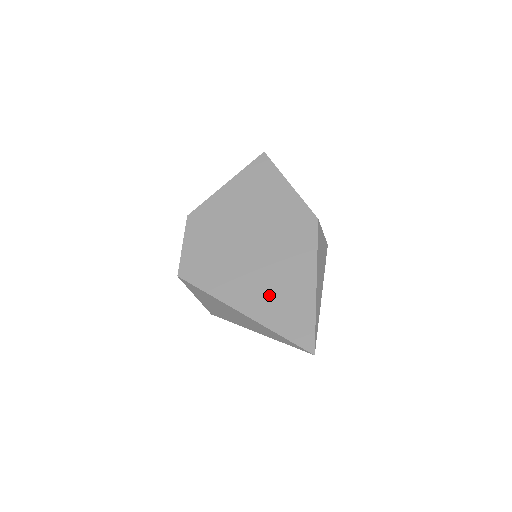
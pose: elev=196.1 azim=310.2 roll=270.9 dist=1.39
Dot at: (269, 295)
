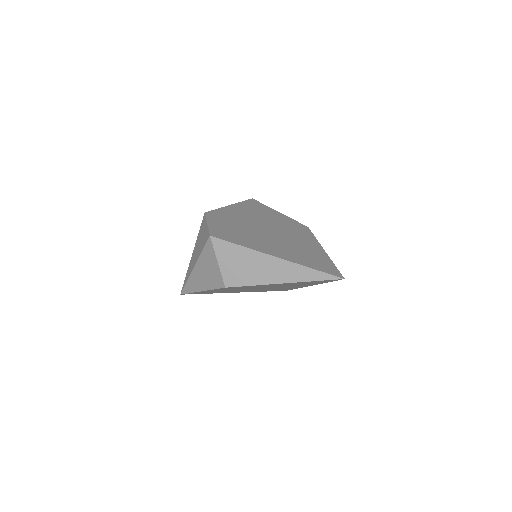
Dot at: (293, 251)
